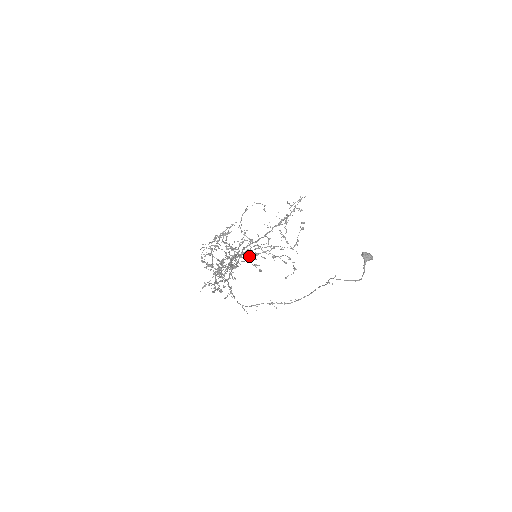
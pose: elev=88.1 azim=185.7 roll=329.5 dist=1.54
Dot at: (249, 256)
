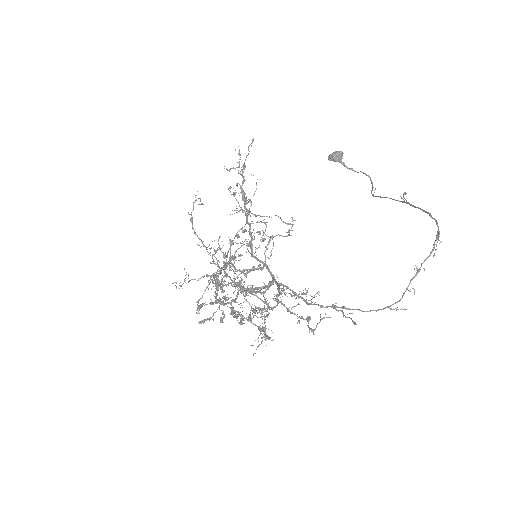
Dot at: (219, 270)
